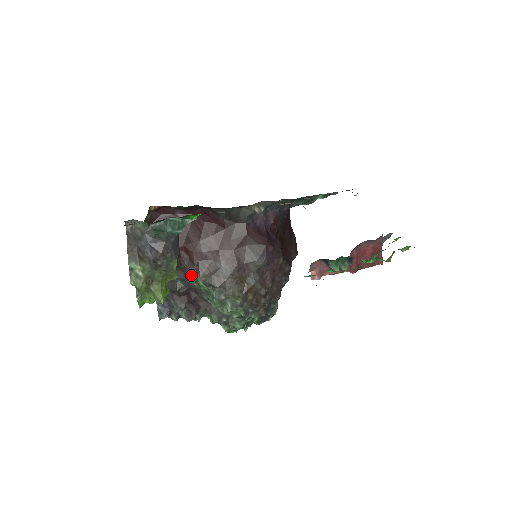
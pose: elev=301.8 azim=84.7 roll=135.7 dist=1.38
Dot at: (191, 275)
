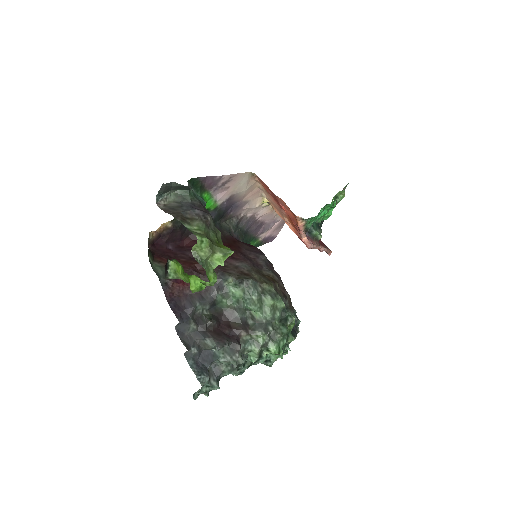
Dot at: (218, 286)
